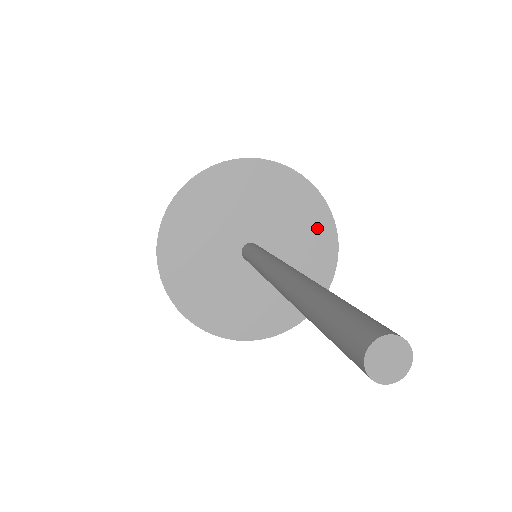
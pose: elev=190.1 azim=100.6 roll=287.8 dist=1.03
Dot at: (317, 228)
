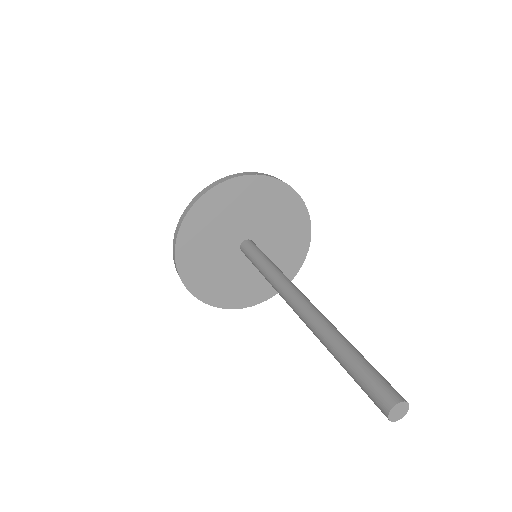
Dot at: (295, 218)
